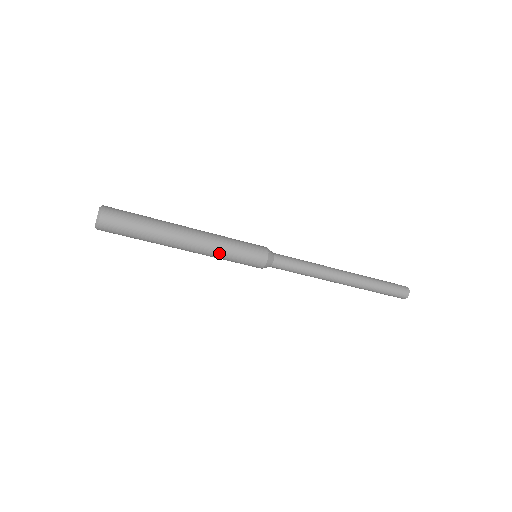
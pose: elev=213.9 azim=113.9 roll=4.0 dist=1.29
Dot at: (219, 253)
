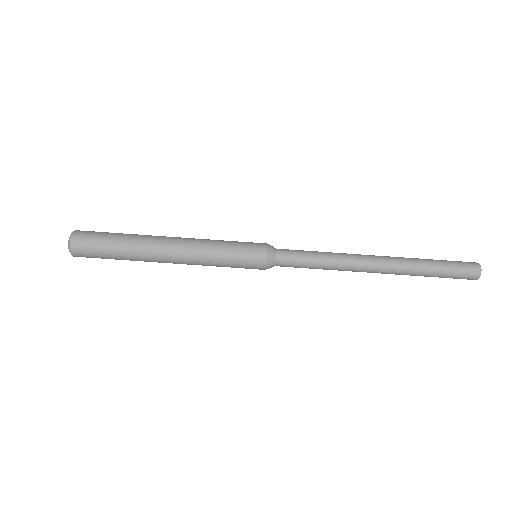
Dot at: (207, 246)
